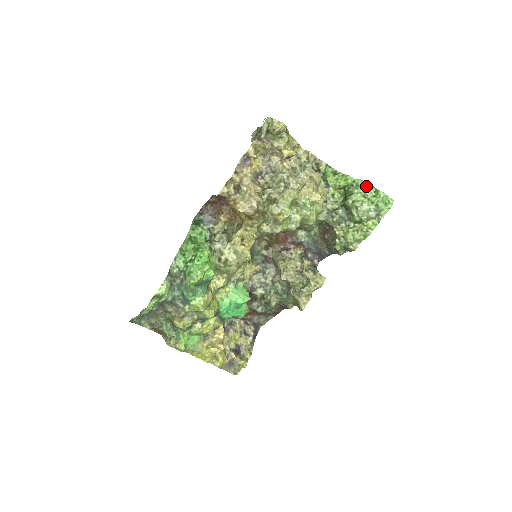
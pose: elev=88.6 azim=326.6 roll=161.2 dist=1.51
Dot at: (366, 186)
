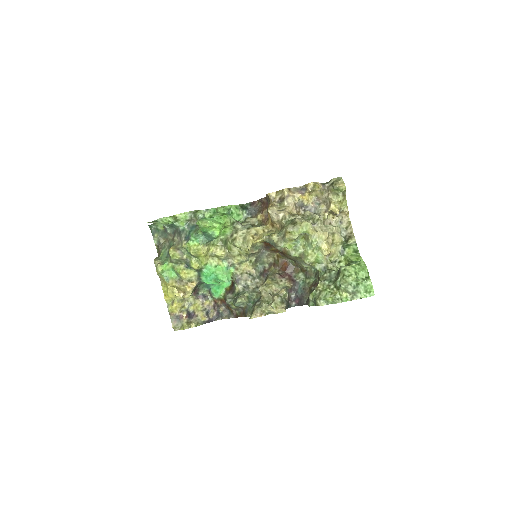
Dot at: (364, 269)
